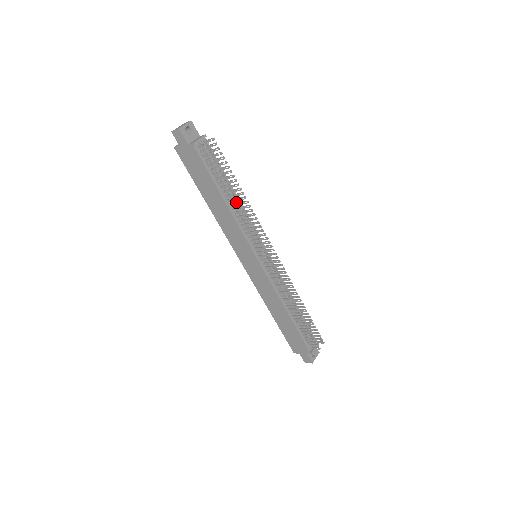
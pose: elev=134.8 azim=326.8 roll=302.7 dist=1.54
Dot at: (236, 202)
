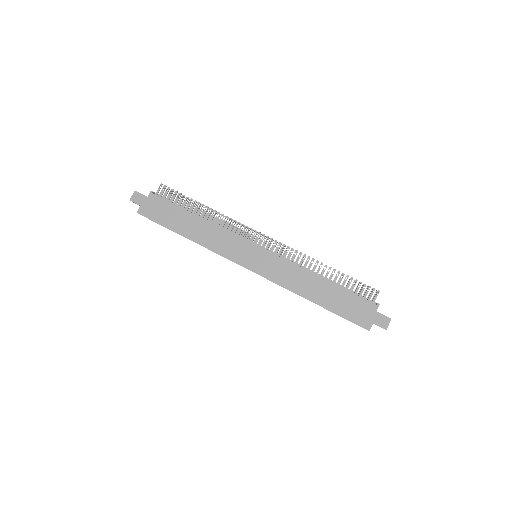
Dot at: occluded
